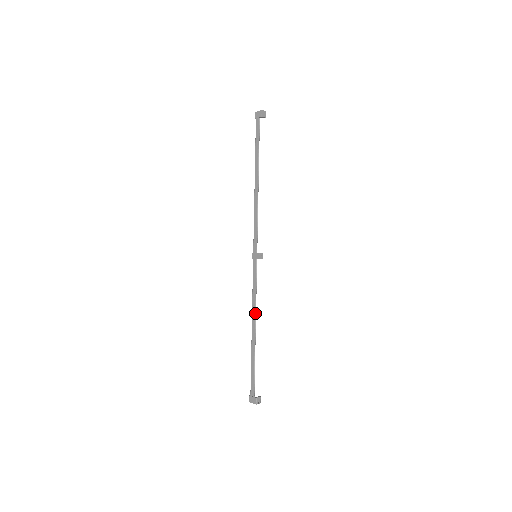
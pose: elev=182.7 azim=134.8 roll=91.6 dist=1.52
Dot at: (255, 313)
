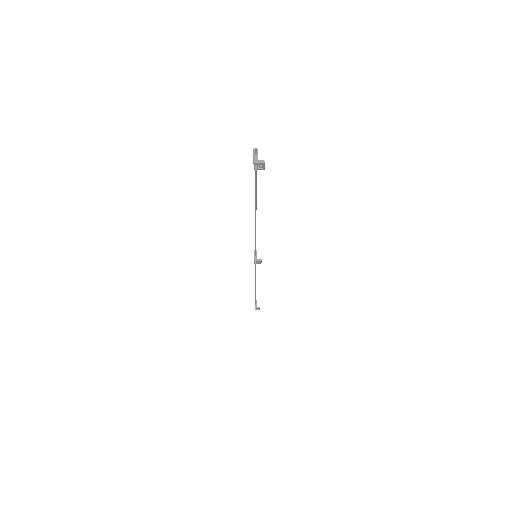
Dot at: (255, 280)
